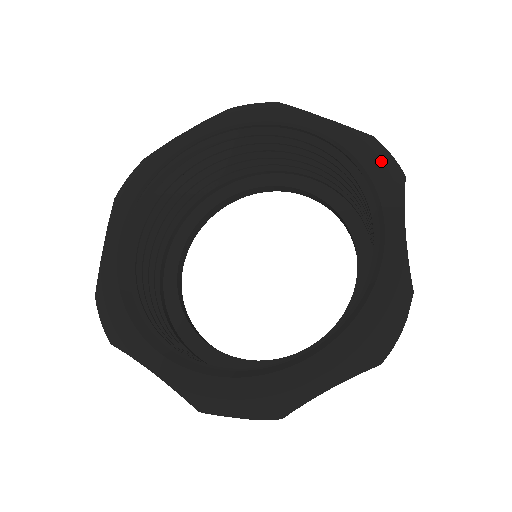
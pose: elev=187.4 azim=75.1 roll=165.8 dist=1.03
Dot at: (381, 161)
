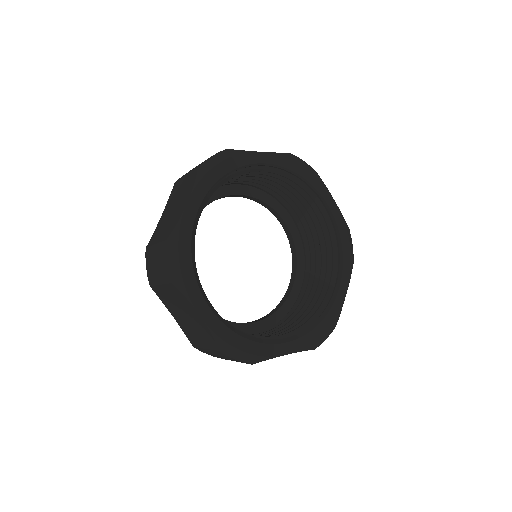
Dot at: (350, 249)
